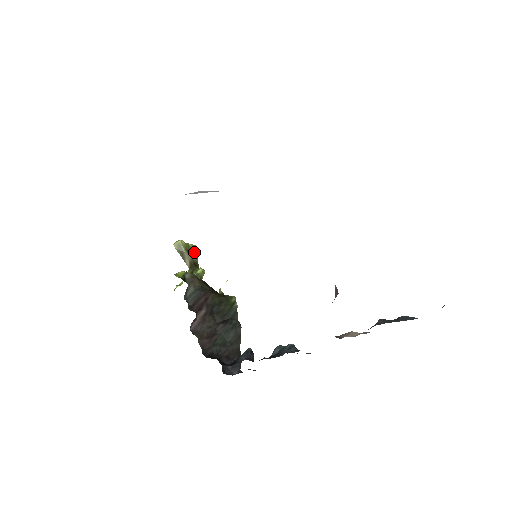
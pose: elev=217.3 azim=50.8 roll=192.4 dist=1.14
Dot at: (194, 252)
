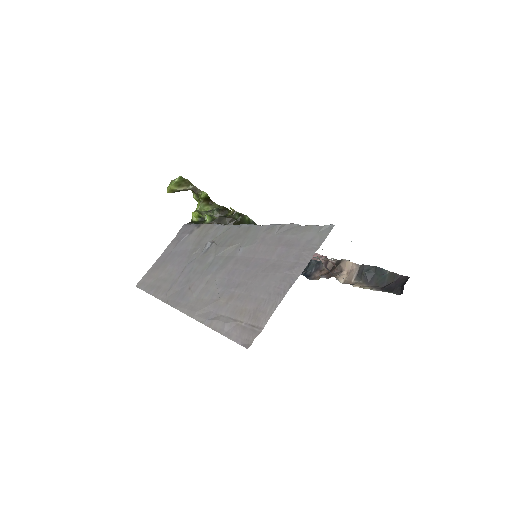
Dot at: (184, 181)
